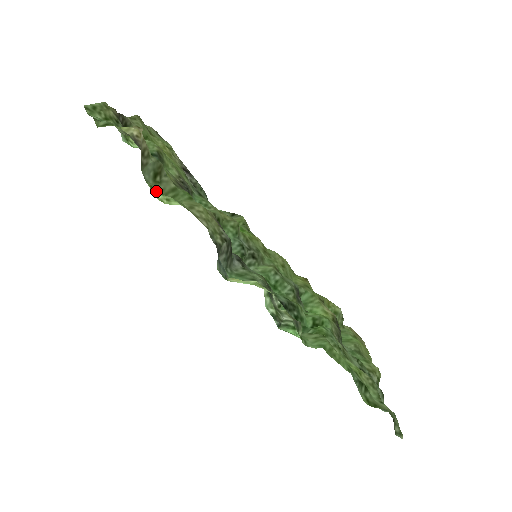
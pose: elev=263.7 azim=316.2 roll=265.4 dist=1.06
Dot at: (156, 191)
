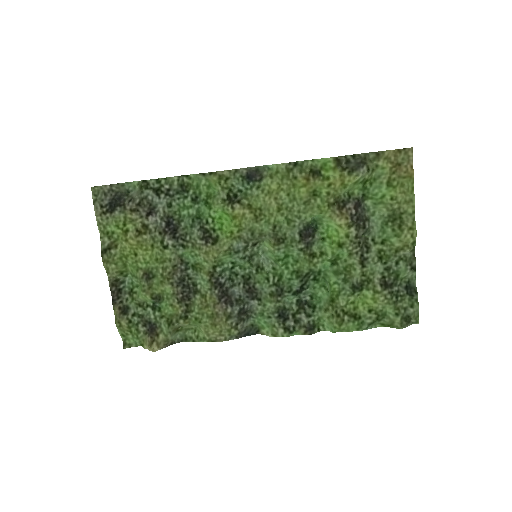
Dot at: (189, 339)
